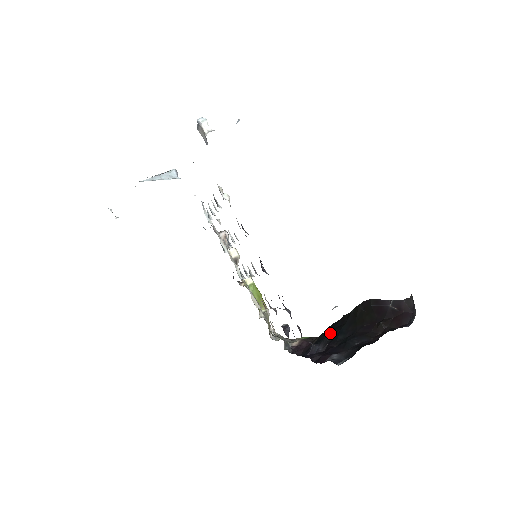
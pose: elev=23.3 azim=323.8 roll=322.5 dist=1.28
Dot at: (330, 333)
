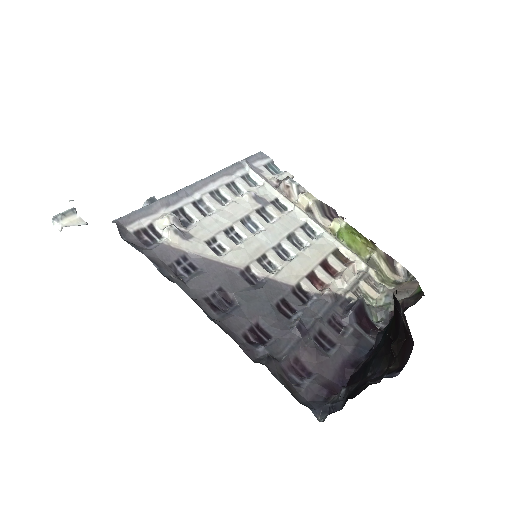
Dot at: occluded
